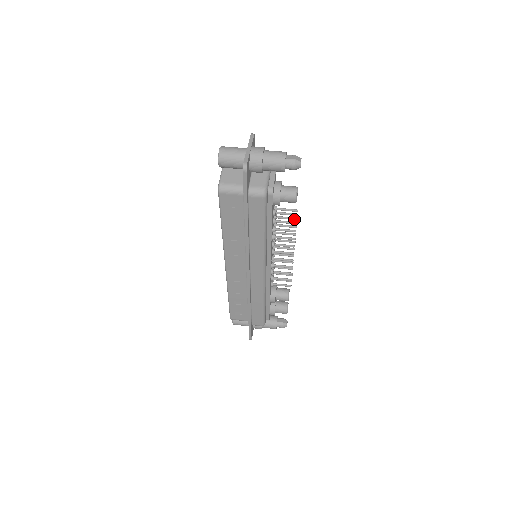
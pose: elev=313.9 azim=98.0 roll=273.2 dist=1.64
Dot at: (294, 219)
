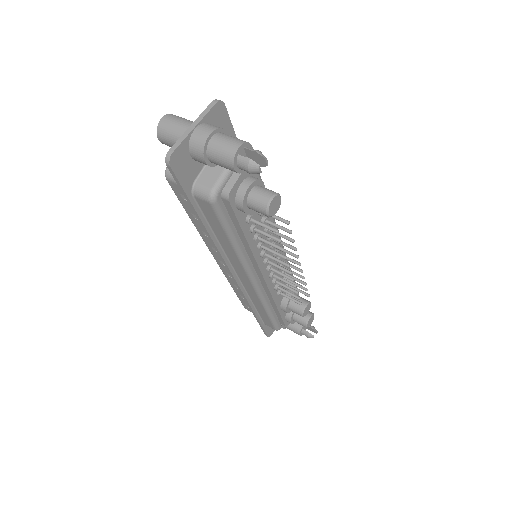
Dot at: (287, 231)
